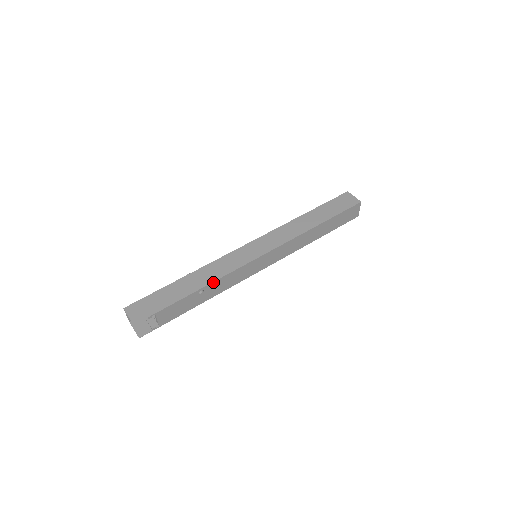
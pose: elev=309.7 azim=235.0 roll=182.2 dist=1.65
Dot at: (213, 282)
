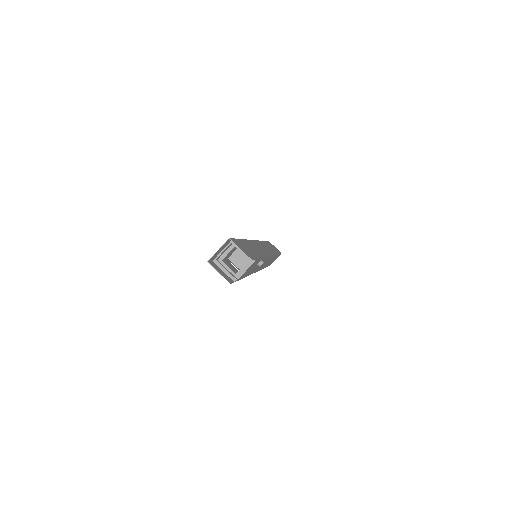
Dot at: (265, 257)
